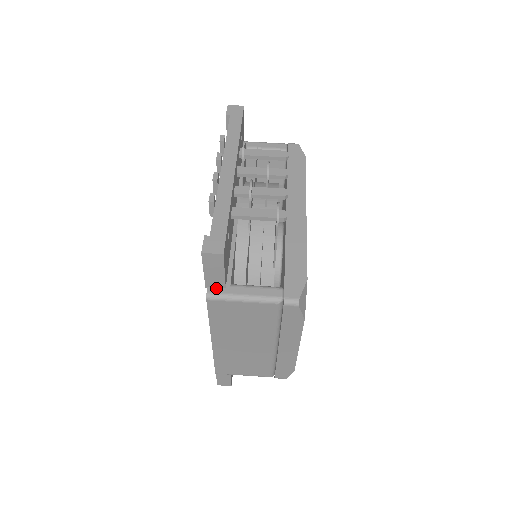
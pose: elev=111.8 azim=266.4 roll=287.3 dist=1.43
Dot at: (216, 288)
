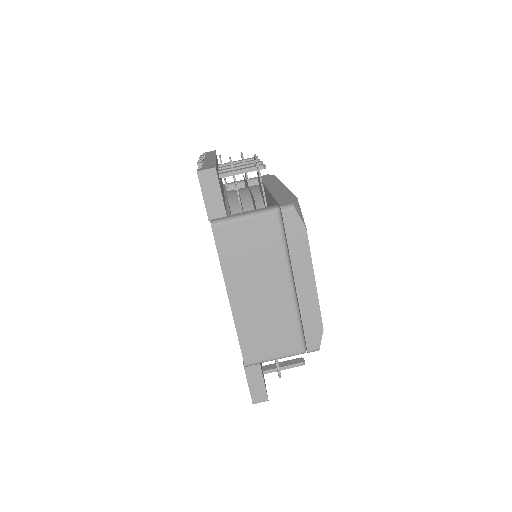
Dot at: (218, 218)
